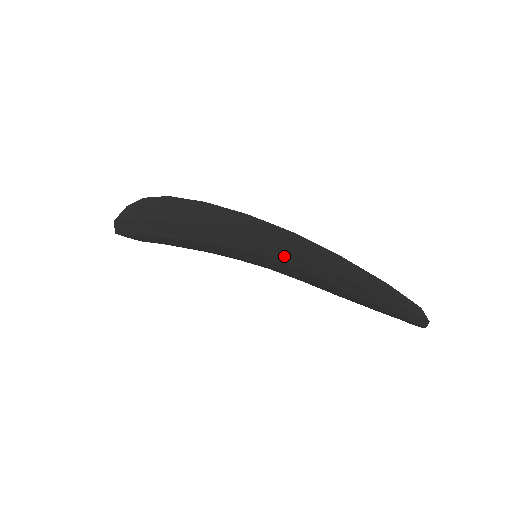
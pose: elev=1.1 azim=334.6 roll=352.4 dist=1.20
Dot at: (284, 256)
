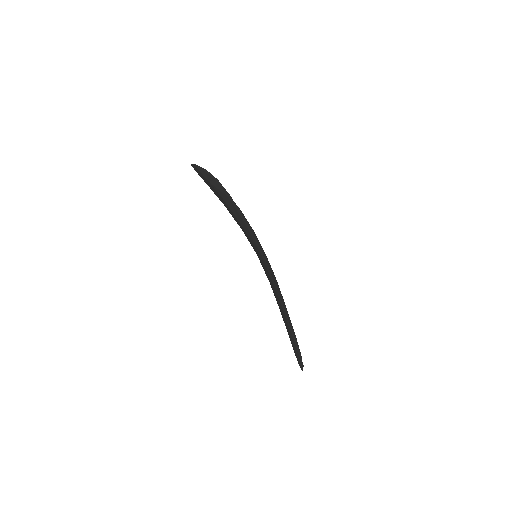
Dot at: (267, 276)
